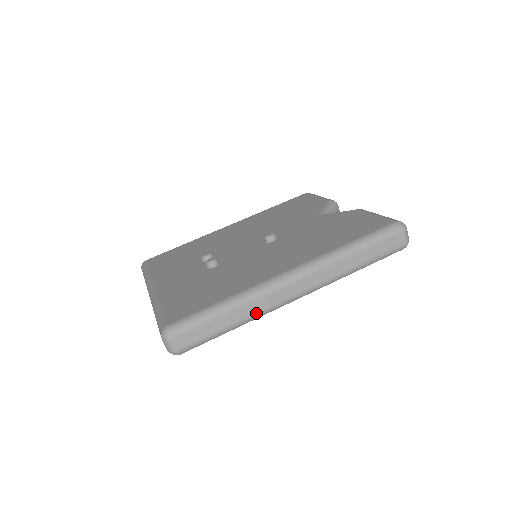
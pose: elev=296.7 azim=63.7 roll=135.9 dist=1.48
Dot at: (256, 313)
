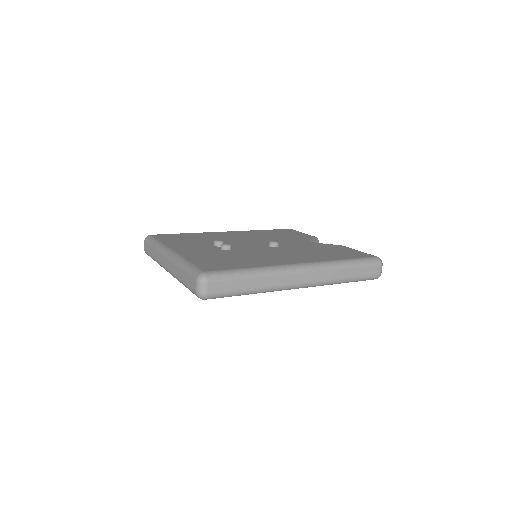
Dot at: (270, 286)
